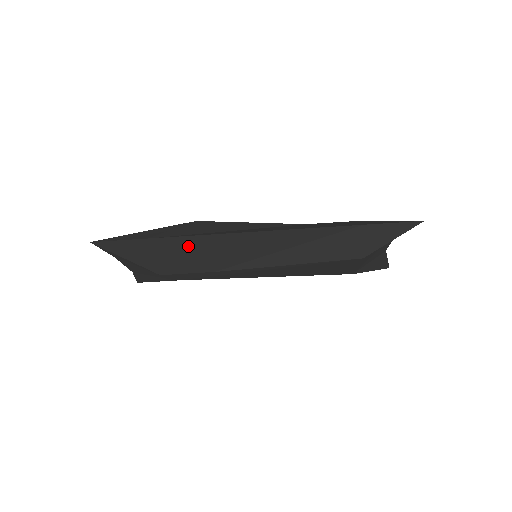
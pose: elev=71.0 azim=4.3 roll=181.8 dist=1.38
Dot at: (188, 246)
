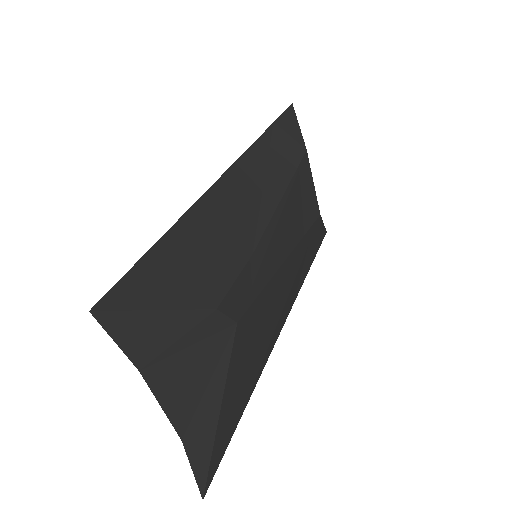
Dot at: (199, 229)
